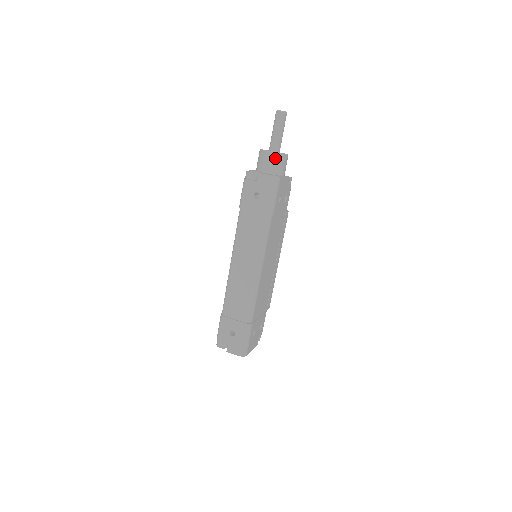
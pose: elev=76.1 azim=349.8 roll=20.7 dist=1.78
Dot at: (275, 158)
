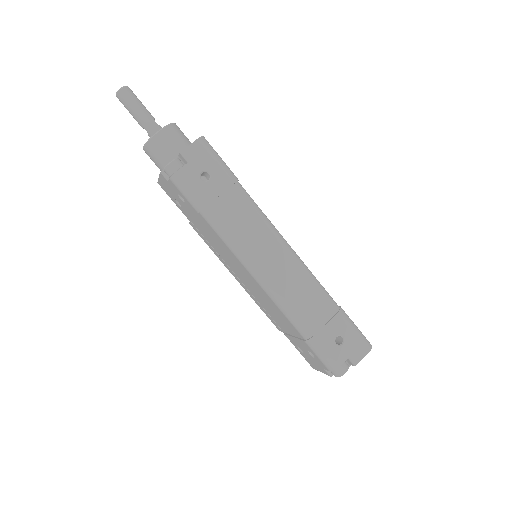
Dot at: (173, 131)
